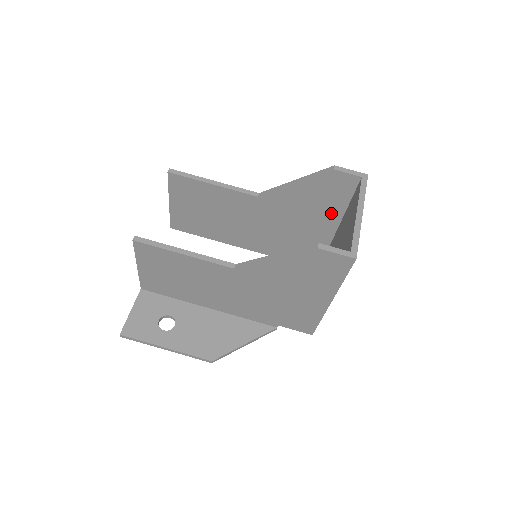
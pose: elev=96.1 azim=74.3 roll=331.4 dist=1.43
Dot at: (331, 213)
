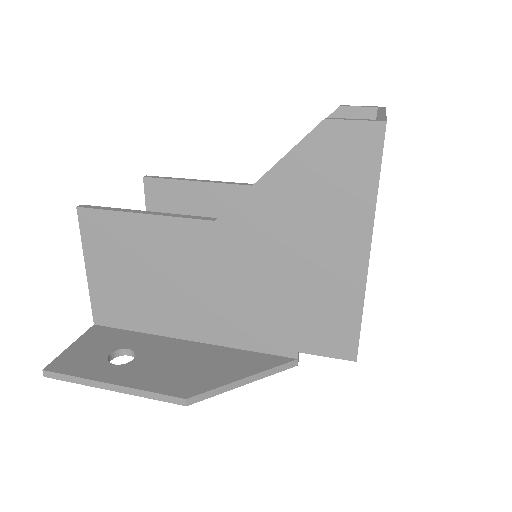
Dot at: occluded
